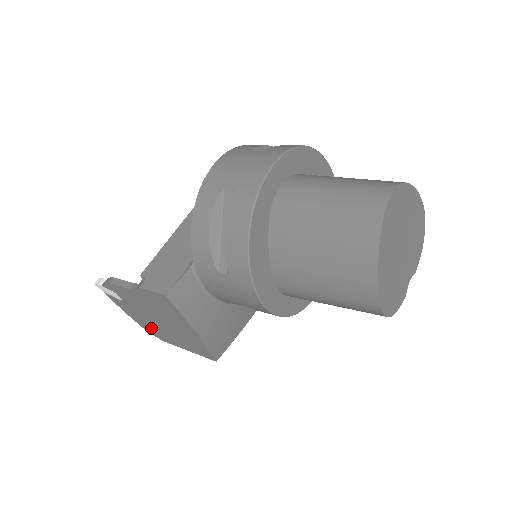
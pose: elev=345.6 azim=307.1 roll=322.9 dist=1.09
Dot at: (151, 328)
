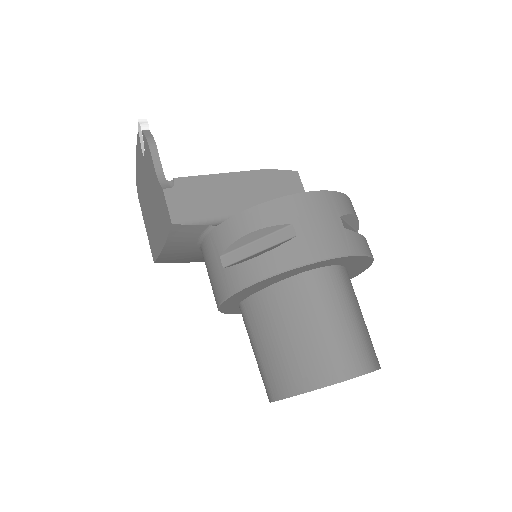
Dot at: (140, 186)
